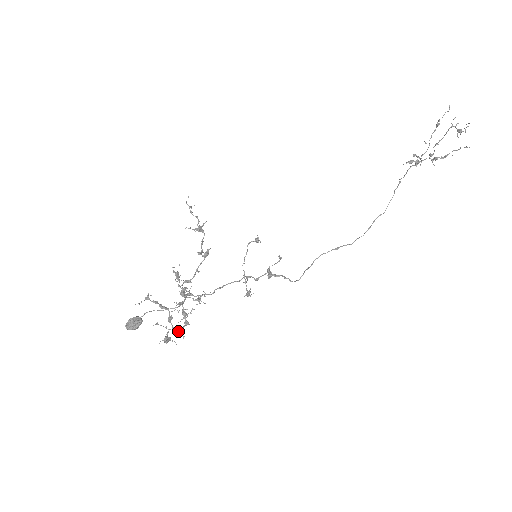
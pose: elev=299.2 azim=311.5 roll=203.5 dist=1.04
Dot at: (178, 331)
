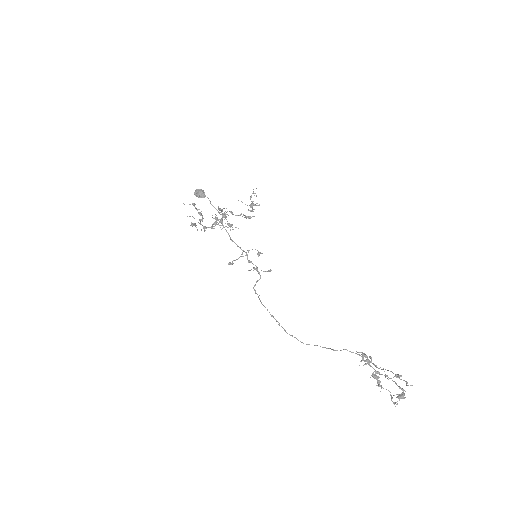
Dot at: (203, 227)
